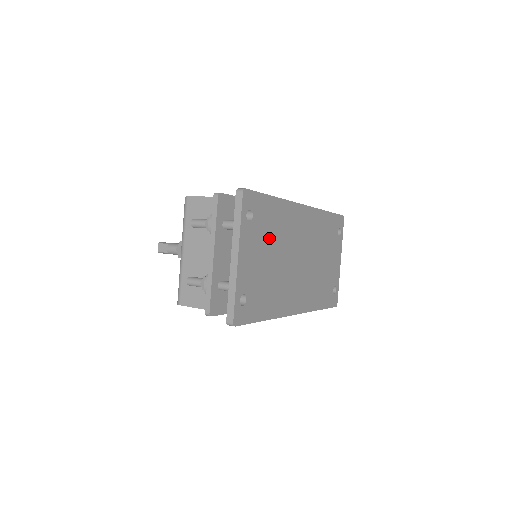
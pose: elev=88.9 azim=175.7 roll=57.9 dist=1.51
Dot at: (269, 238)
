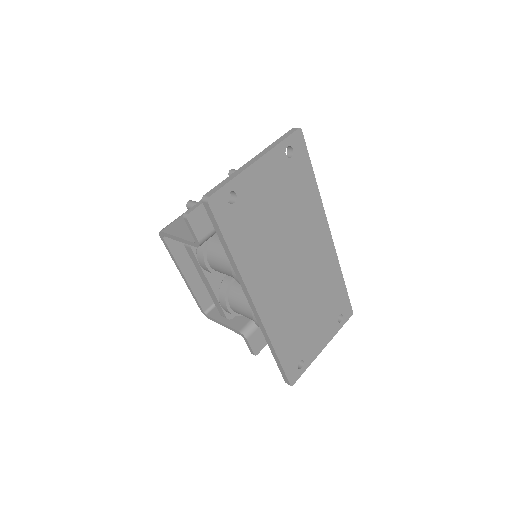
Dot at: (288, 198)
